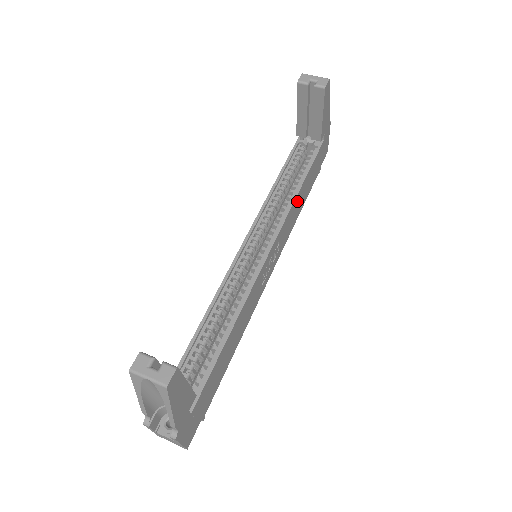
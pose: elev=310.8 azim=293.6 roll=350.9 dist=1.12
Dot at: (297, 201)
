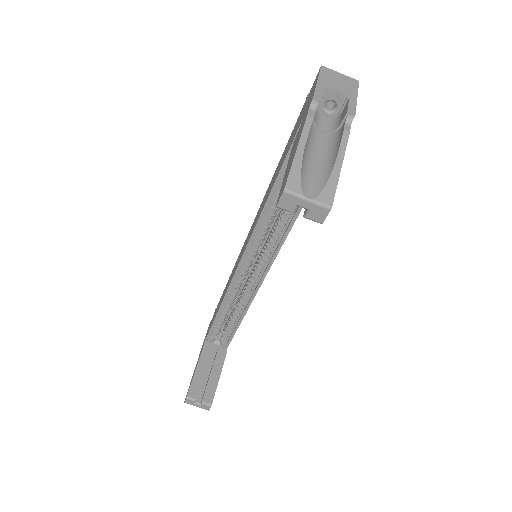
Dot at: occluded
